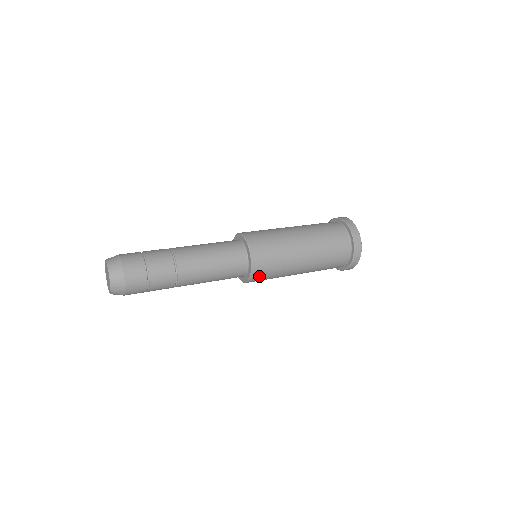
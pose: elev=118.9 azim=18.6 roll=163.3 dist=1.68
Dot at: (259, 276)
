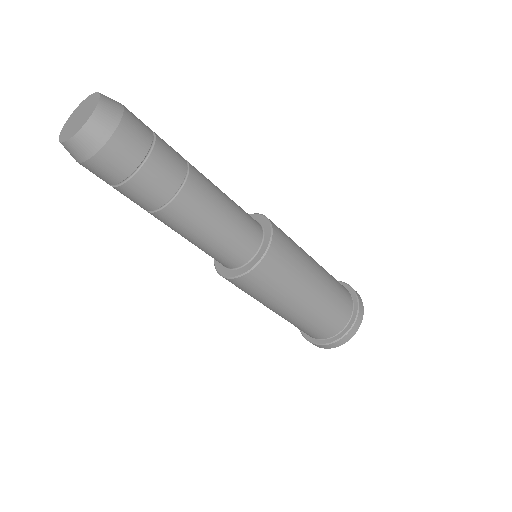
Dot at: (253, 281)
